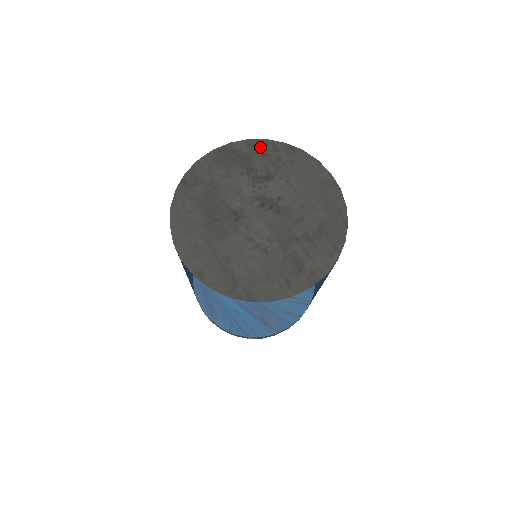
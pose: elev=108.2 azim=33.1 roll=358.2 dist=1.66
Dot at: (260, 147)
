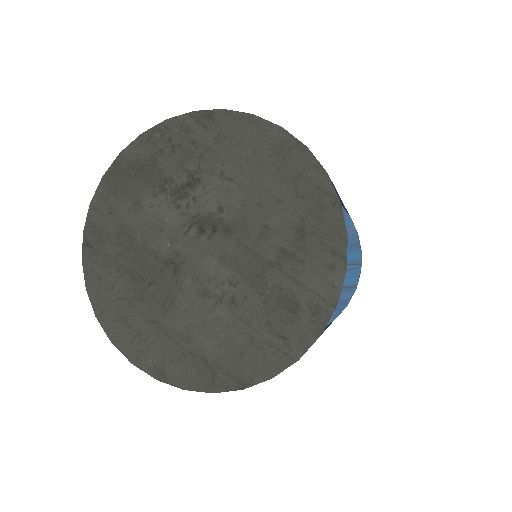
Dot at: (162, 138)
